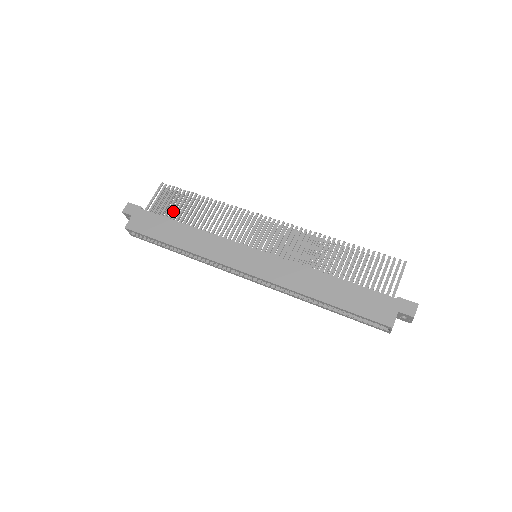
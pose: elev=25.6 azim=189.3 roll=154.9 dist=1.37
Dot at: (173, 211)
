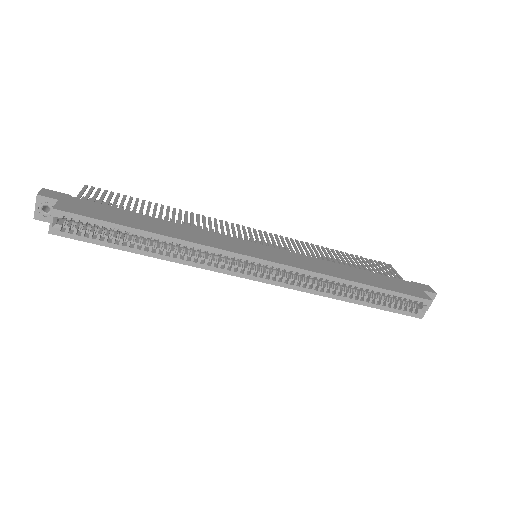
Dot at: (121, 208)
